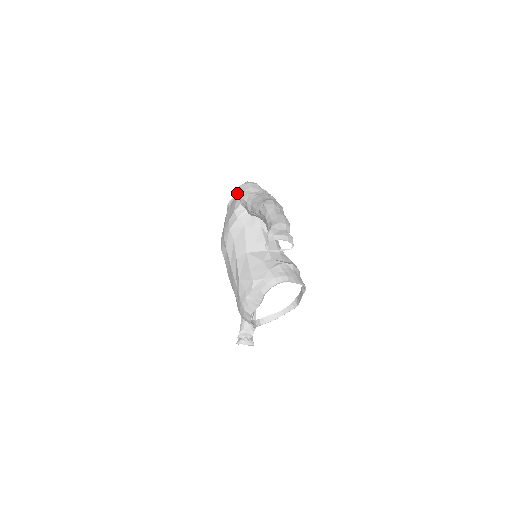
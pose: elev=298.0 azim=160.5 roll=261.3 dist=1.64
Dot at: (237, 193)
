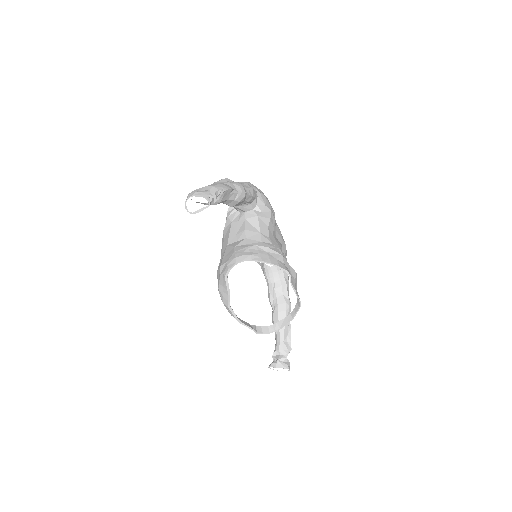
Dot at: occluded
